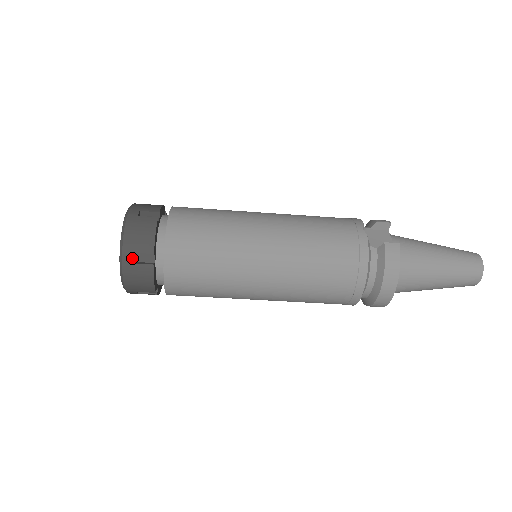
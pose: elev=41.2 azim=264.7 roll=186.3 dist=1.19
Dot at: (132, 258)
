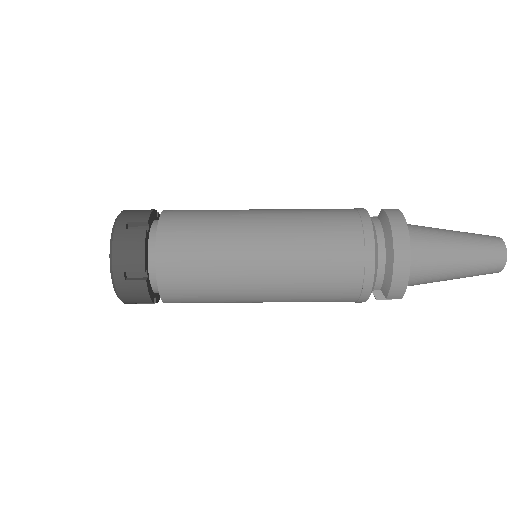
Dot at: (125, 225)
